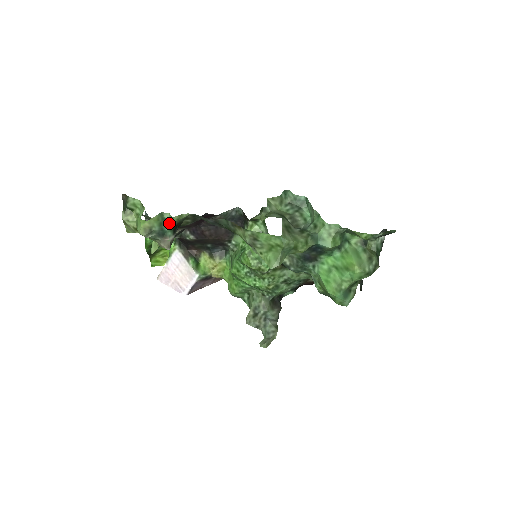
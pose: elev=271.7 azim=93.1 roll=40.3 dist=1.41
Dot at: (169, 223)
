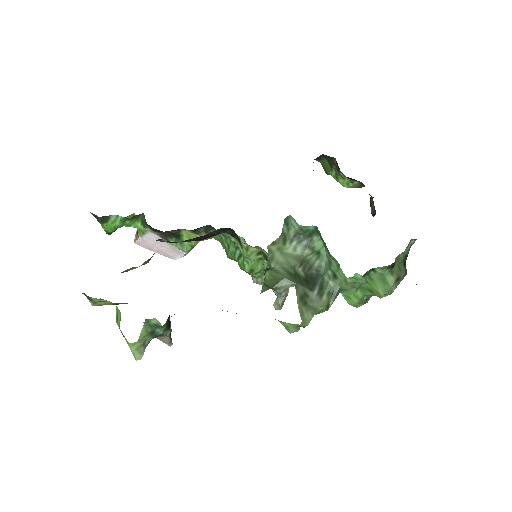
Dot at: (160, 327)
